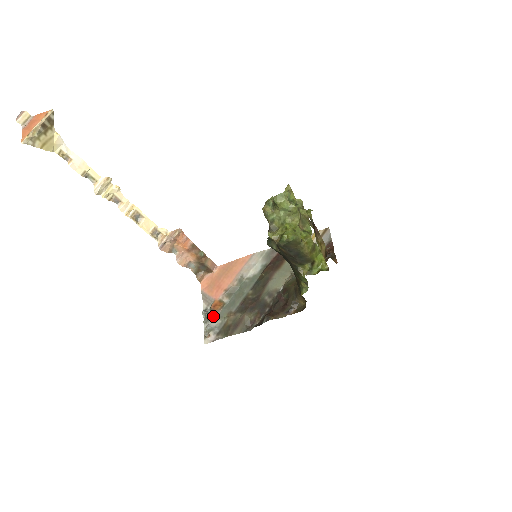
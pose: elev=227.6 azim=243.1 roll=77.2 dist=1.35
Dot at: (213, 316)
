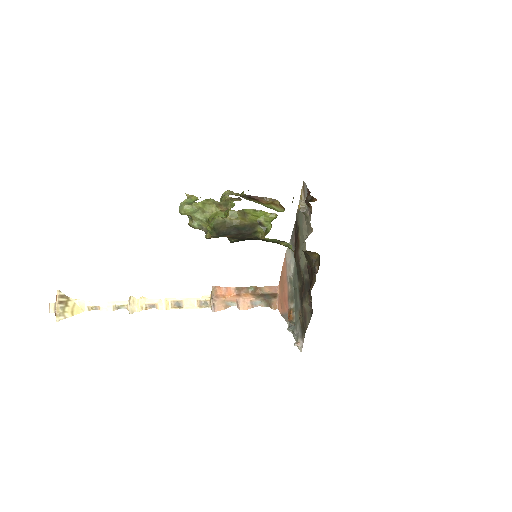
Dot at: (294, 326)
